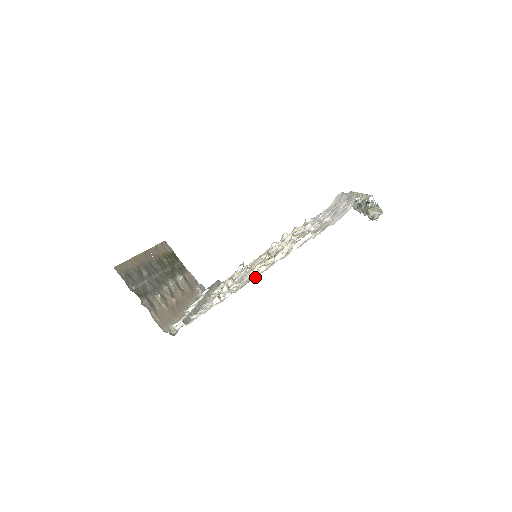
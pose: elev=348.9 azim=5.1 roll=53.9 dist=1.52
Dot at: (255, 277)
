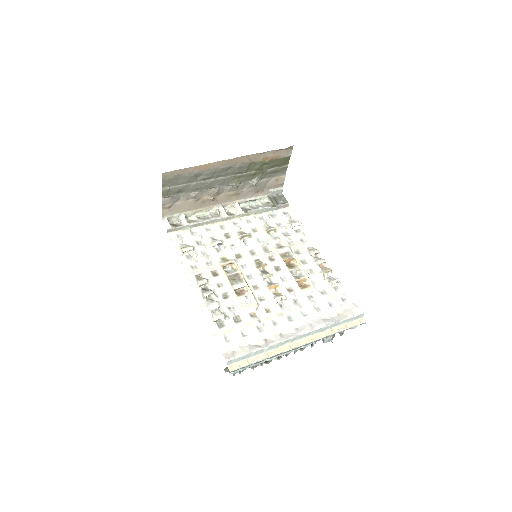
Dot at: (190, 280)
